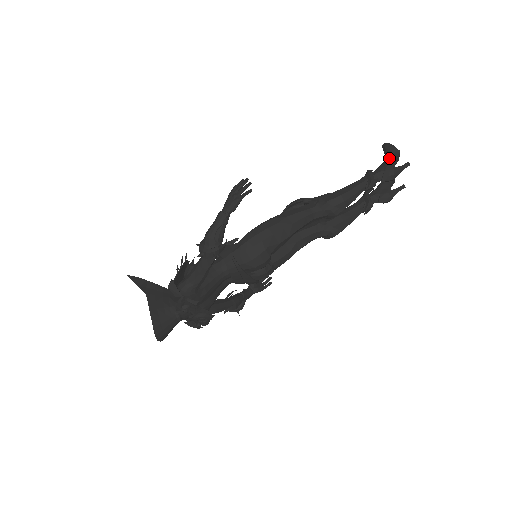
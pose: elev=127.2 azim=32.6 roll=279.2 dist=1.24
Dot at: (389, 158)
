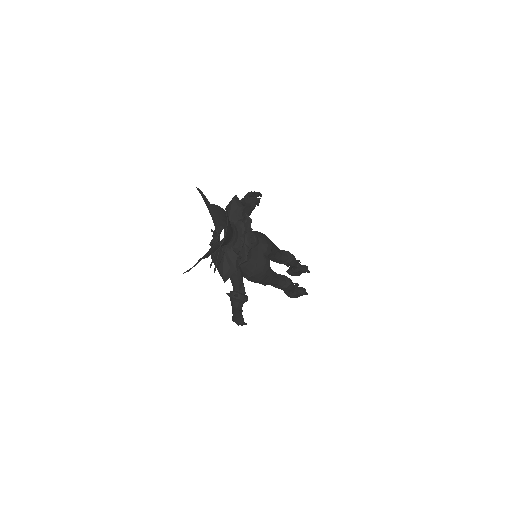
Dot at: occluded
